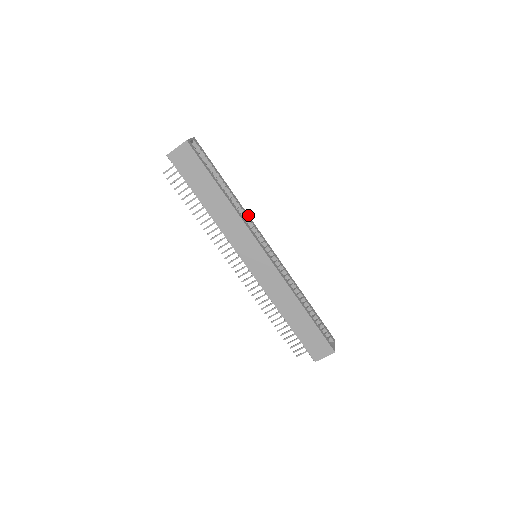
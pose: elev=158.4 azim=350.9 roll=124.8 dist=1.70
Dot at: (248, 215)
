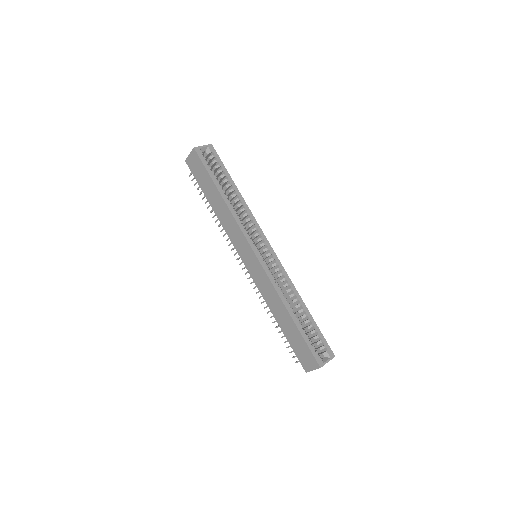
Dot at: (253, 216)
